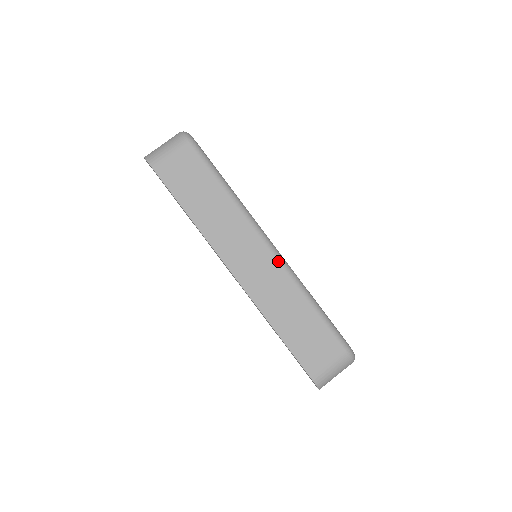
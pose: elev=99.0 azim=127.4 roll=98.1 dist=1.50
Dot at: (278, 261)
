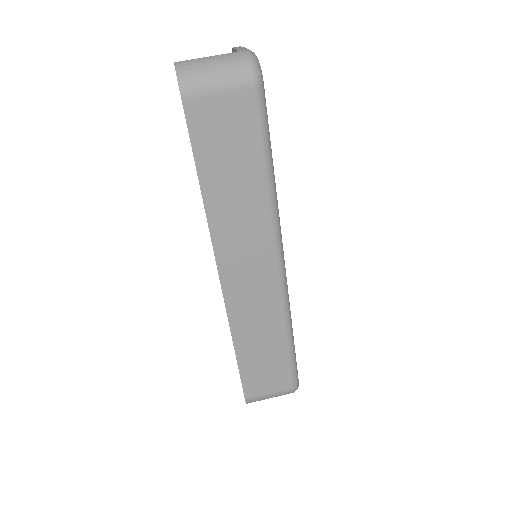
Dot at: (280, 285)
